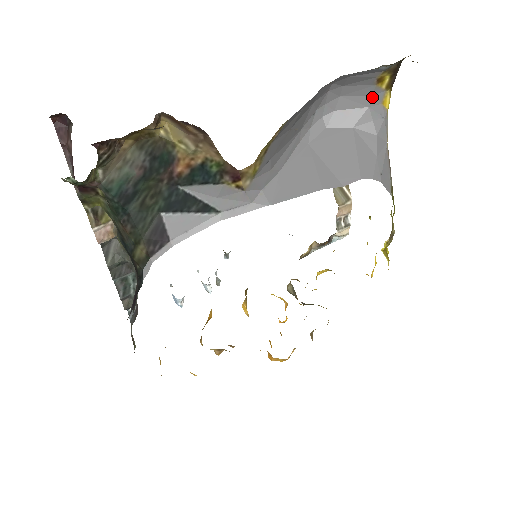
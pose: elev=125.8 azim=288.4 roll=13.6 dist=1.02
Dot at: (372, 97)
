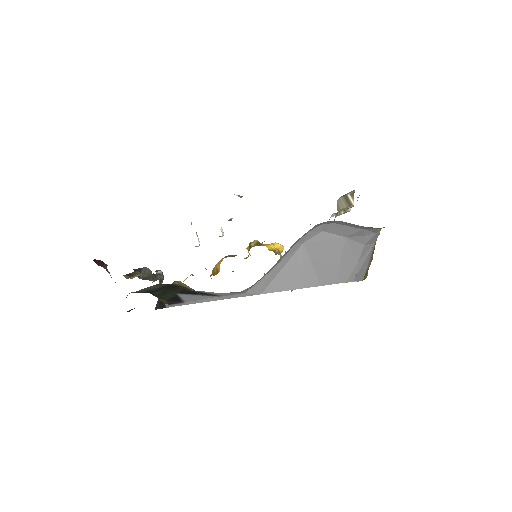
Dot at: (367, 227)
